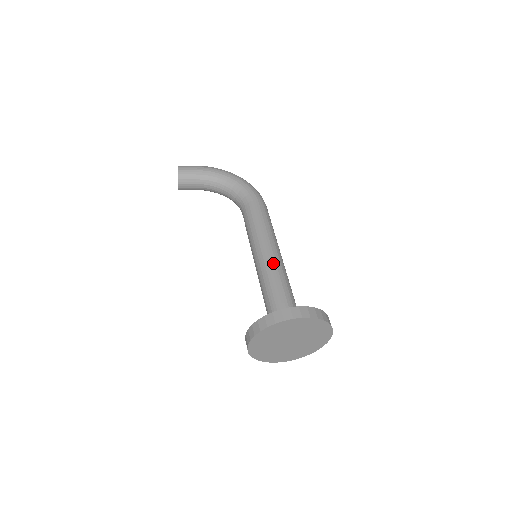
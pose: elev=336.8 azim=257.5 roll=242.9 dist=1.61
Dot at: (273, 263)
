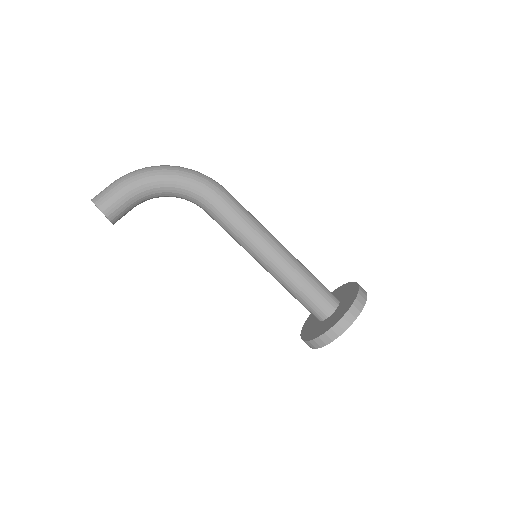
Dot at: (284, 263)
